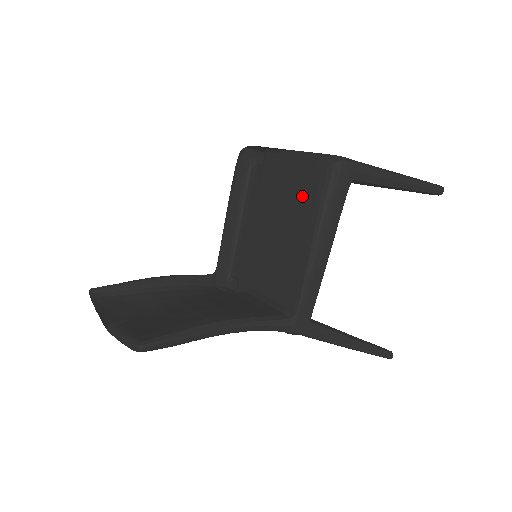
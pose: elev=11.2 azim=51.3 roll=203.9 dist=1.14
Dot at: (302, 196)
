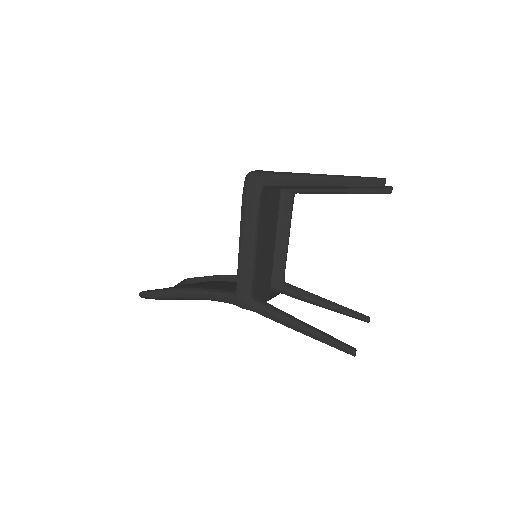
Dot at: occluded
